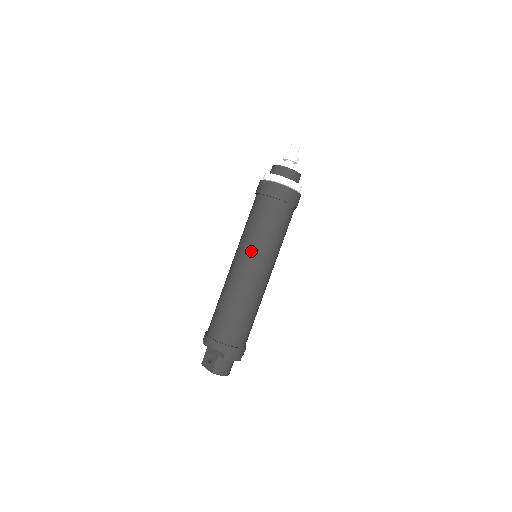
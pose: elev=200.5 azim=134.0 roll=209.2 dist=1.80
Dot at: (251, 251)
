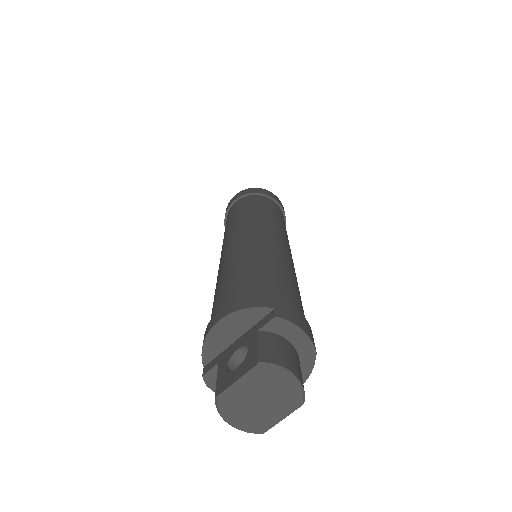
Dot at: (249, 221)
